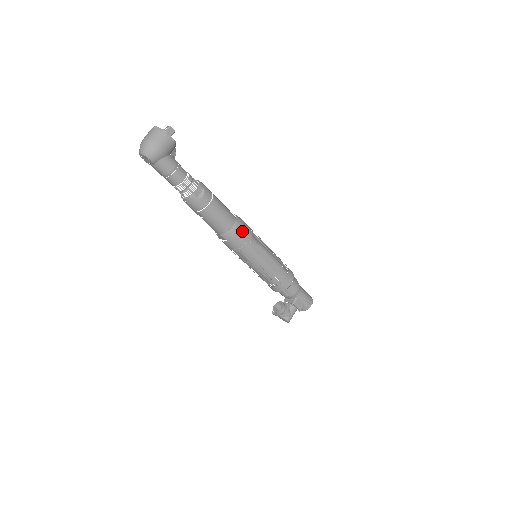
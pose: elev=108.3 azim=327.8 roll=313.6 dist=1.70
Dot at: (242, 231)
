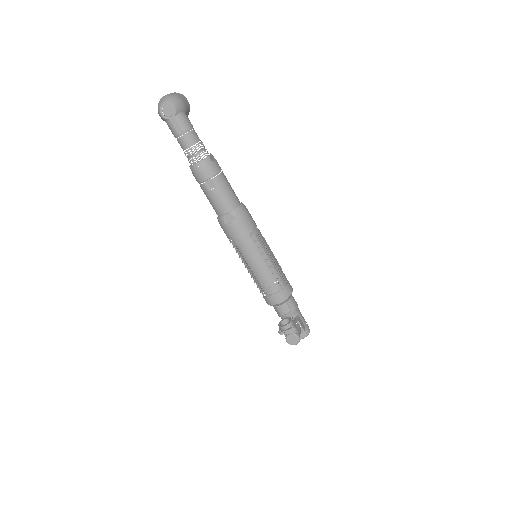
Dot at: occluded
